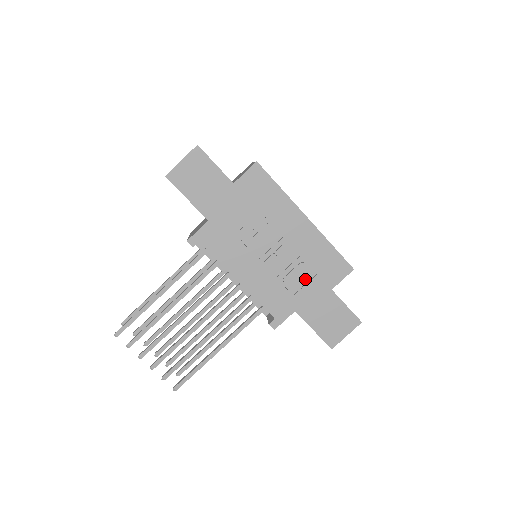
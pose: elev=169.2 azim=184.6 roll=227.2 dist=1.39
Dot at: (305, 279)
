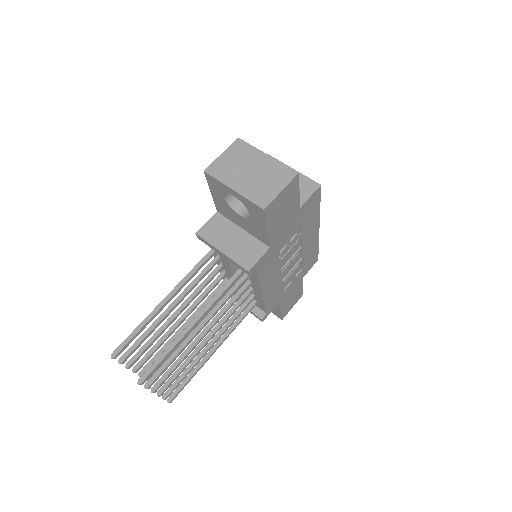
Dot at: (295, 276)
